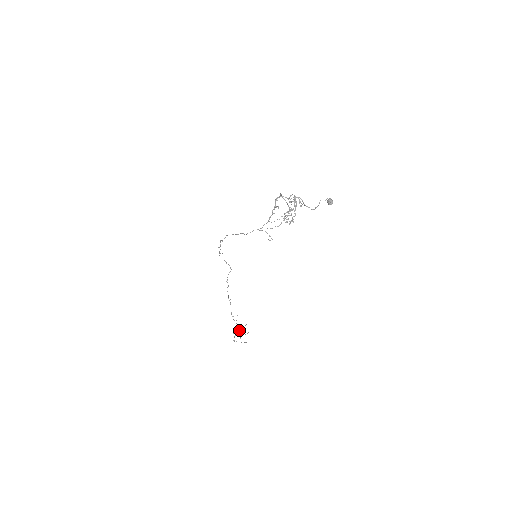
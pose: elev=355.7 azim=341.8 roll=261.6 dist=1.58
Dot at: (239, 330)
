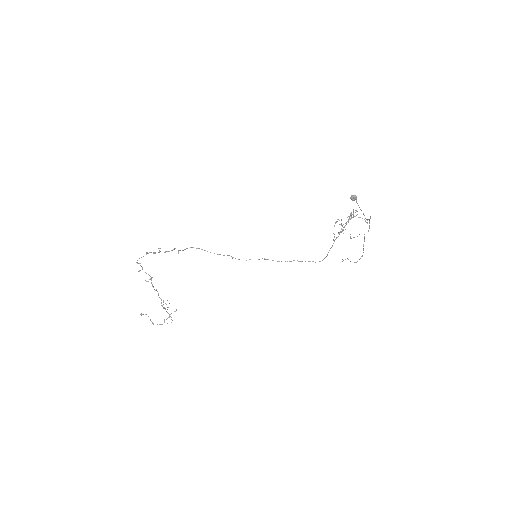
Dot at: (169, 314)
